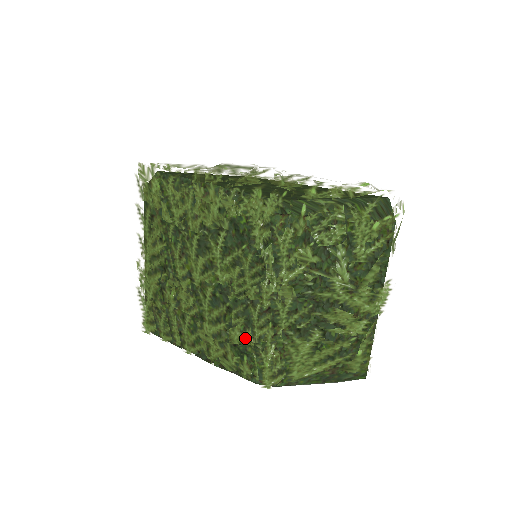
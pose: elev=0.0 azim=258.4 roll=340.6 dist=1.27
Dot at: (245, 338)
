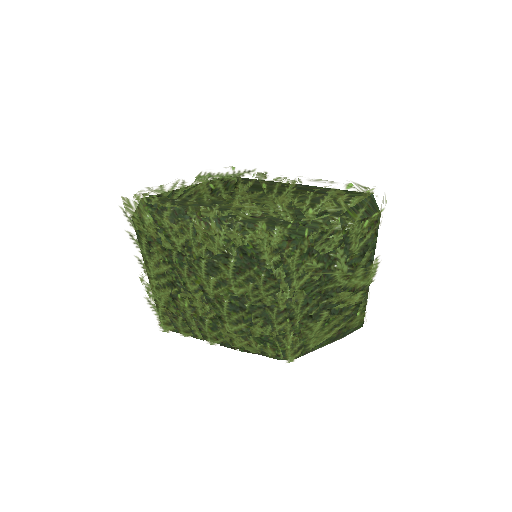
Dot at: (266, 331)
